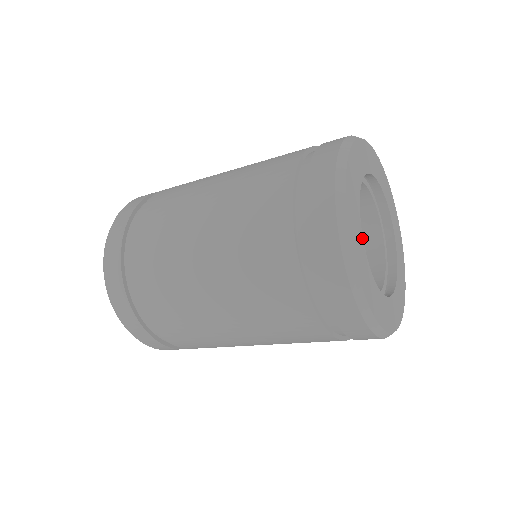
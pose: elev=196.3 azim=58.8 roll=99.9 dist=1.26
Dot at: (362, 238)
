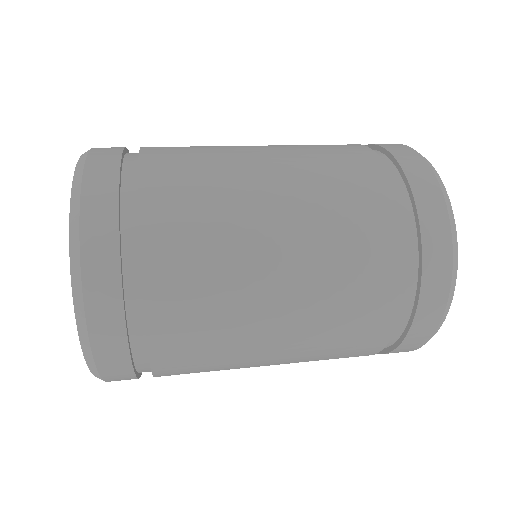
Dot at: occluded
